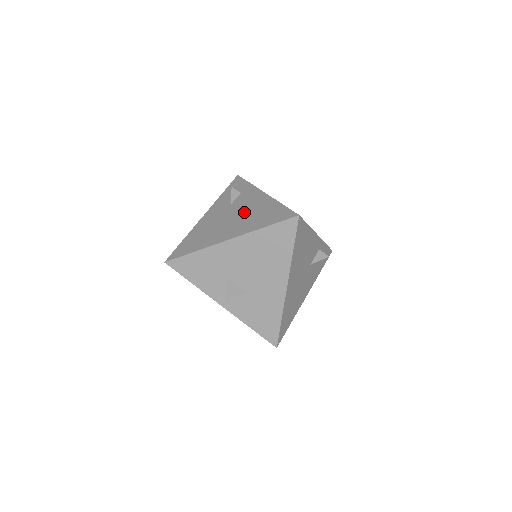
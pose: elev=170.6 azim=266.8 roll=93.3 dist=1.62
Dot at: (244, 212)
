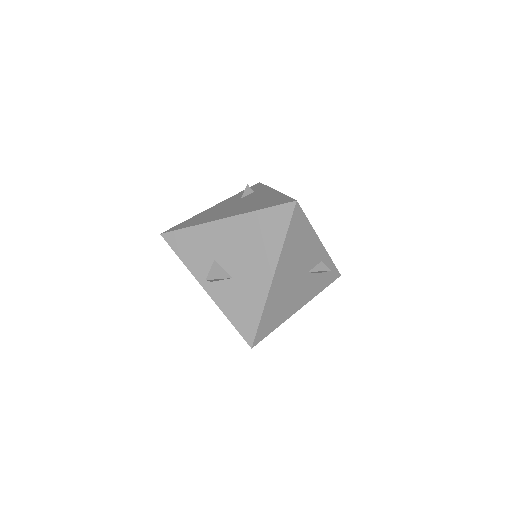
Dot at: (249, 202)
